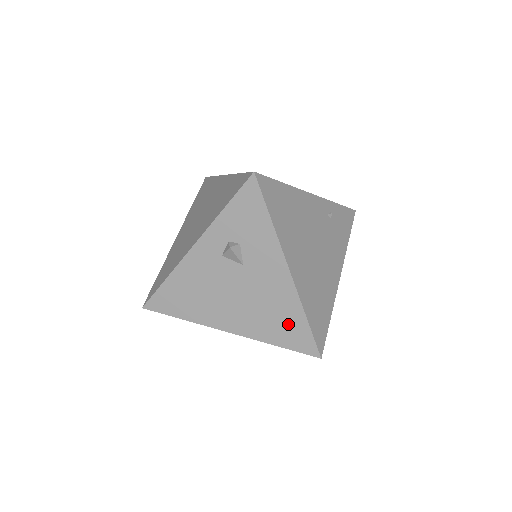
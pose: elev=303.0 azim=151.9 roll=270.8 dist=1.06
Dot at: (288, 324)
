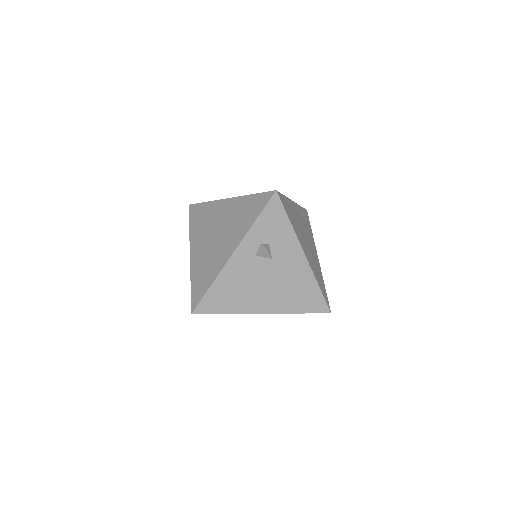
Dot at: (307, 295)
